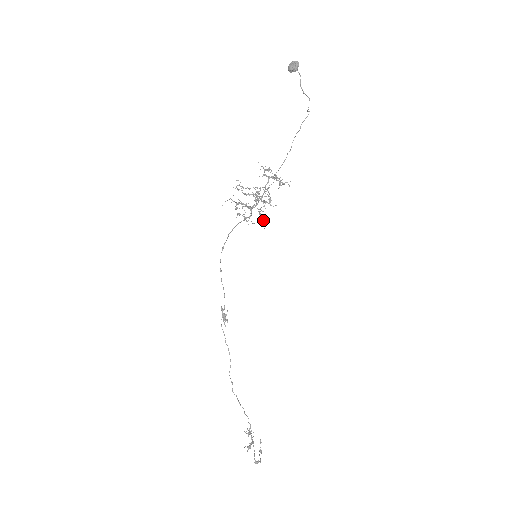
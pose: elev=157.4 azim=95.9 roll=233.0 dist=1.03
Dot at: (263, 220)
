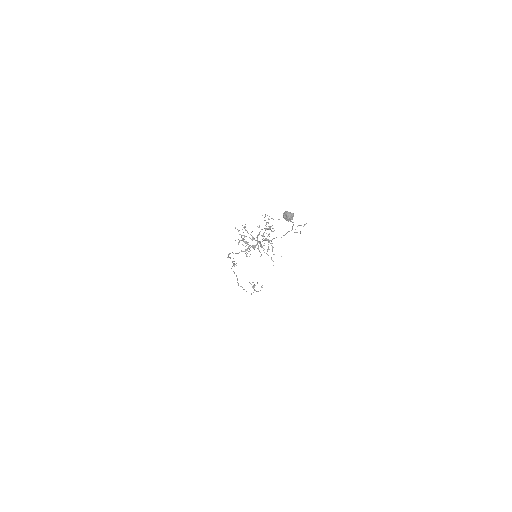
Dot at: (260, 252)
